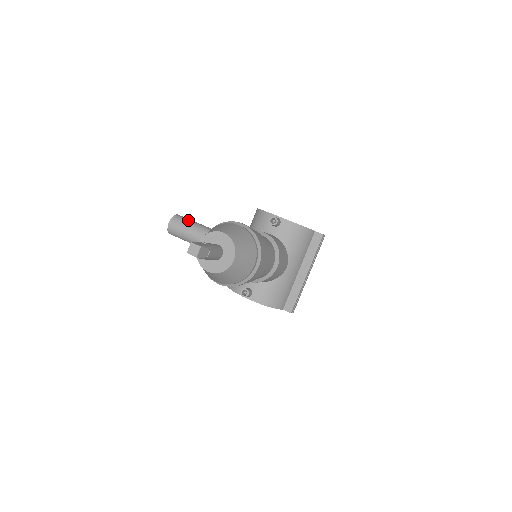
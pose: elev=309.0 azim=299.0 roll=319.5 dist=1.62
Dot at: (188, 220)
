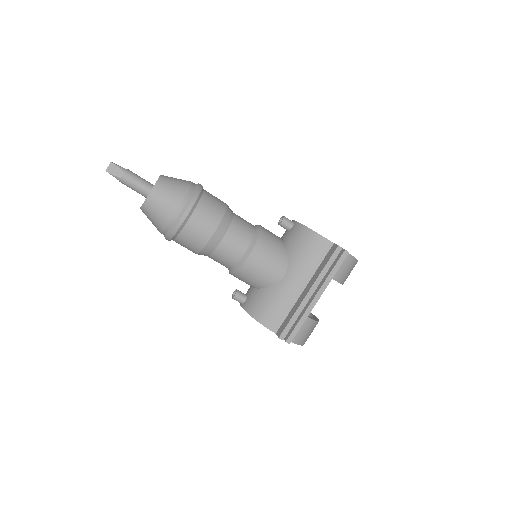
Dot at: occluded
